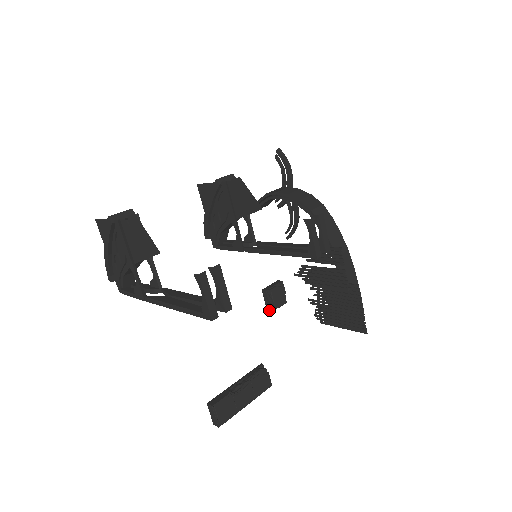
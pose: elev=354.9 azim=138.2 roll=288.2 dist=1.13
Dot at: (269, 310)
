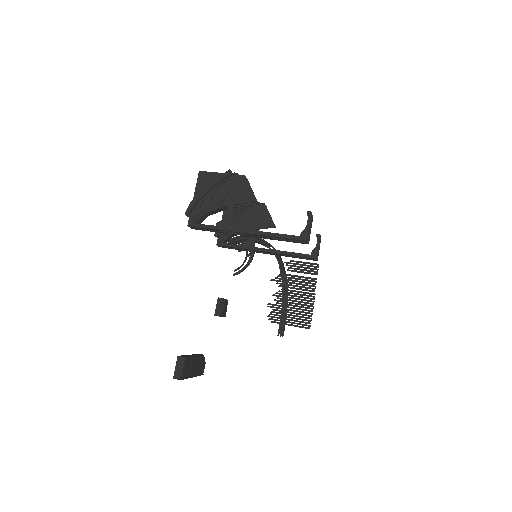
Dot at: (216, 315)
